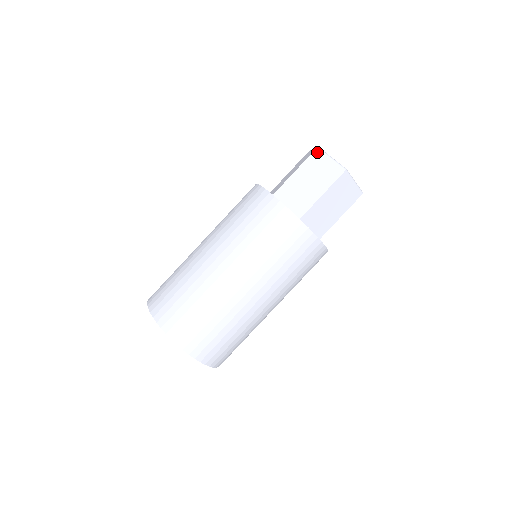
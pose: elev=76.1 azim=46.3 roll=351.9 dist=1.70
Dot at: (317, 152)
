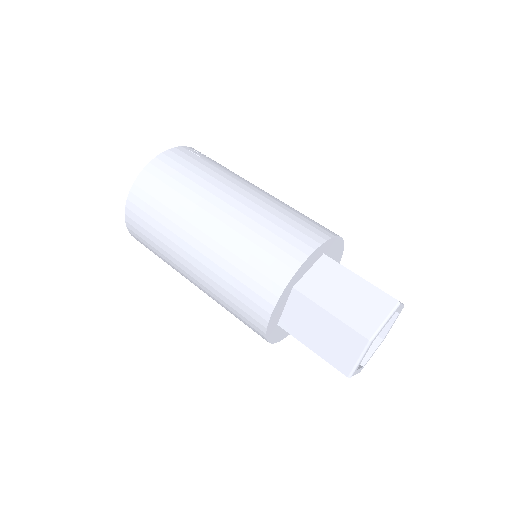
Dot at: (363, 341)
